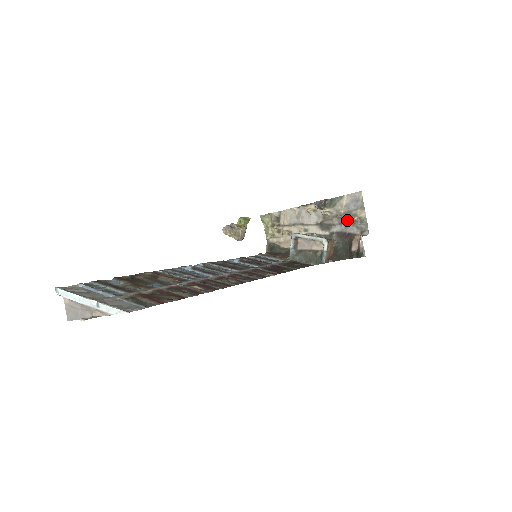
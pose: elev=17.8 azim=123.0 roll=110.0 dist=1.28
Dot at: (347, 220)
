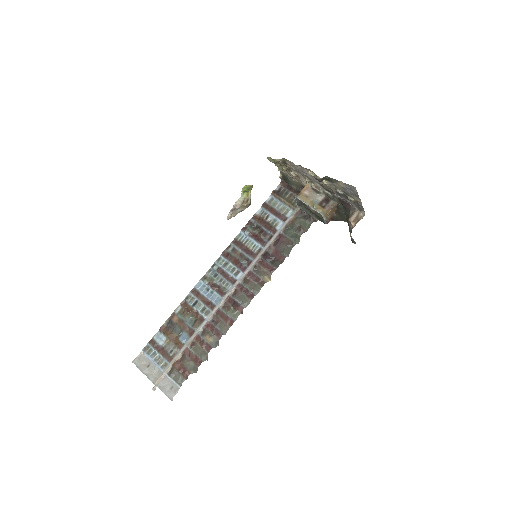
Dot at: (345, 197)
